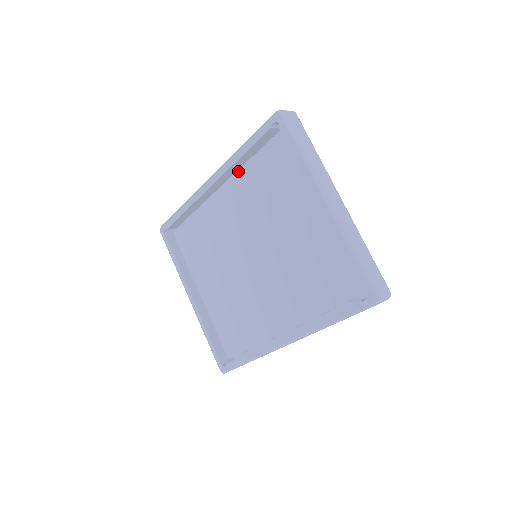
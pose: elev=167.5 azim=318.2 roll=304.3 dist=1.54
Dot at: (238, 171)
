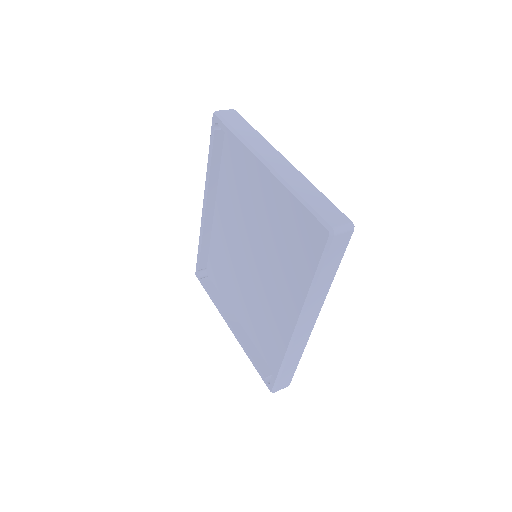
Dot at: (218, 186)
